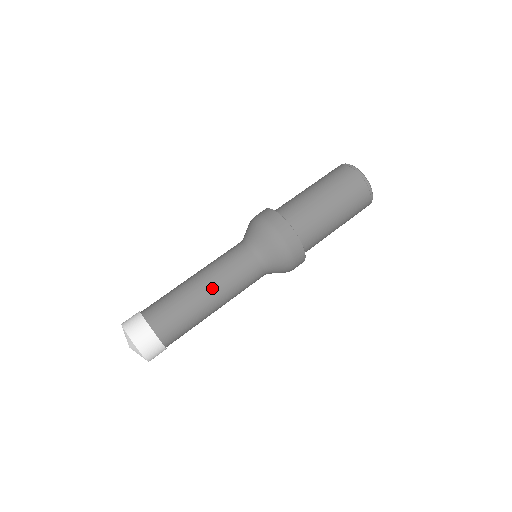
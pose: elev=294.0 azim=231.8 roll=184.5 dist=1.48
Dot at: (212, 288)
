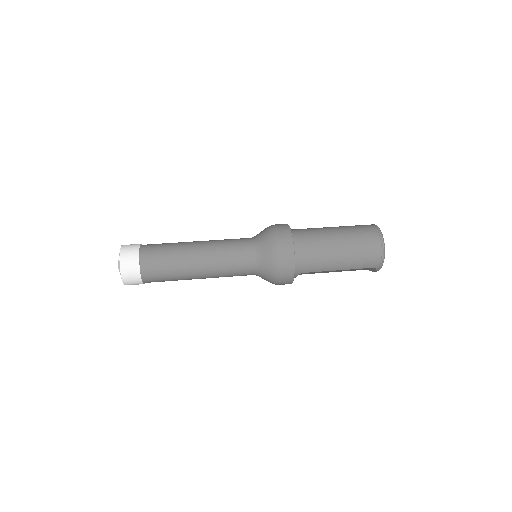
Dot at: (202, 242)
